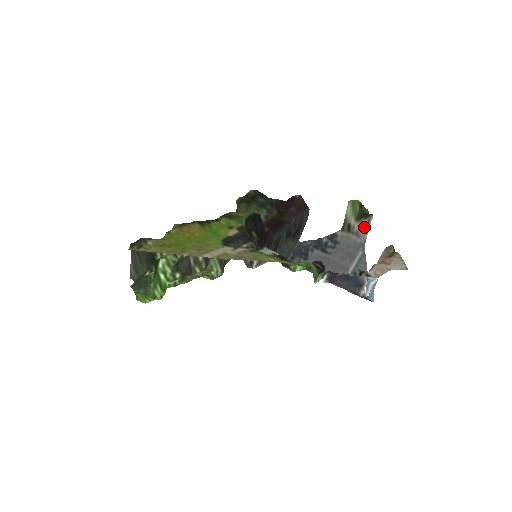
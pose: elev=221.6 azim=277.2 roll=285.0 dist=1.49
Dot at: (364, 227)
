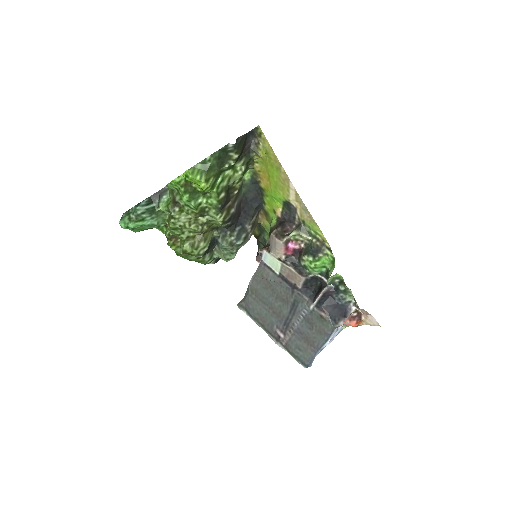
Dot at: occluded
